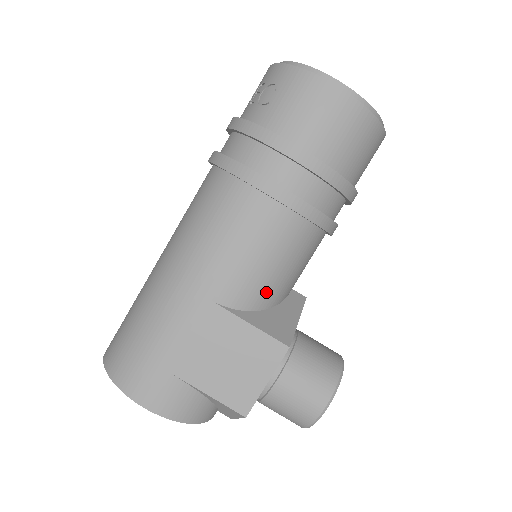
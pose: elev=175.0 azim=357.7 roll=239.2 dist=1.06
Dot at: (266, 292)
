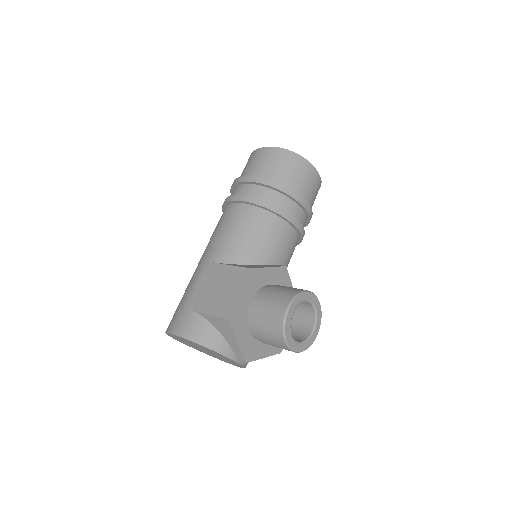
Dot at: (244, 252)
